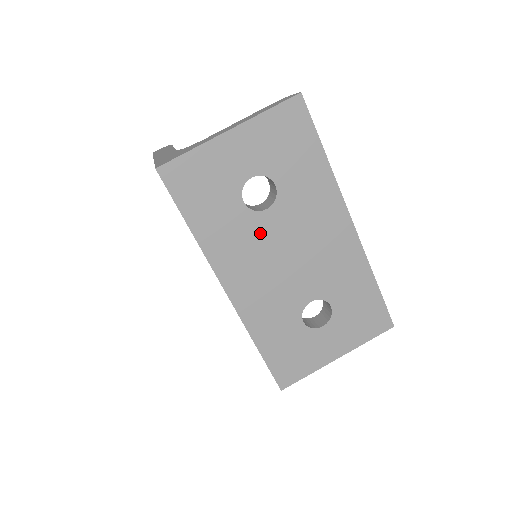
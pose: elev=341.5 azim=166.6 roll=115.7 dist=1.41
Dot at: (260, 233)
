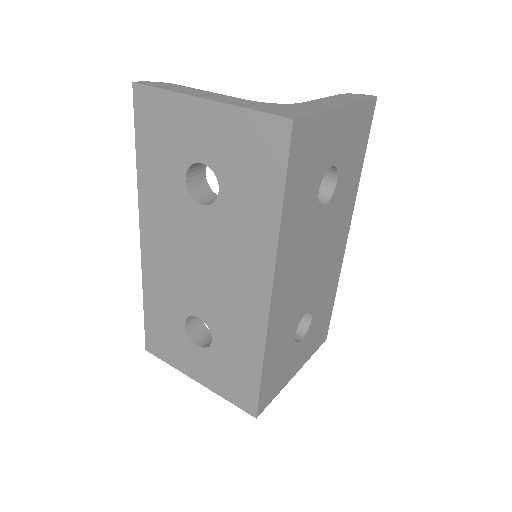
Dot at: (313, 230)
